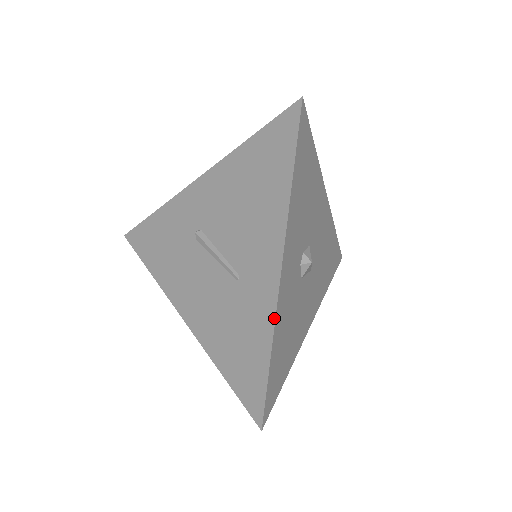
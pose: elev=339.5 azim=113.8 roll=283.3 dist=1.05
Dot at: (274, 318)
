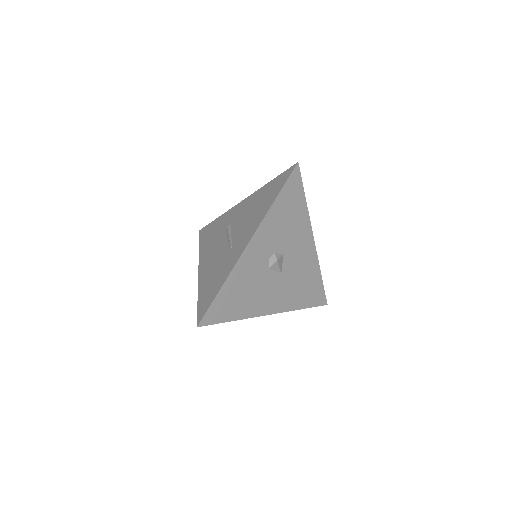
Dot at: (233, 267)
